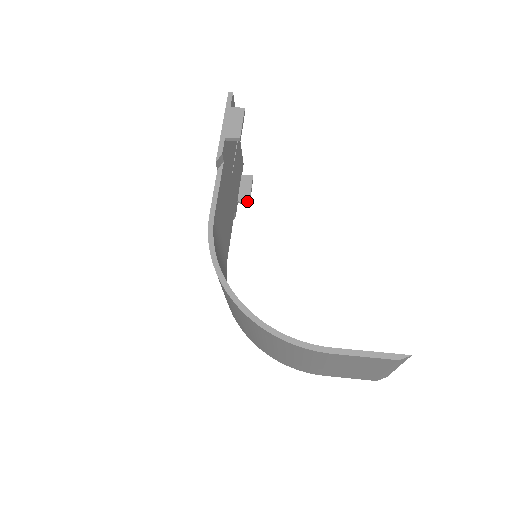
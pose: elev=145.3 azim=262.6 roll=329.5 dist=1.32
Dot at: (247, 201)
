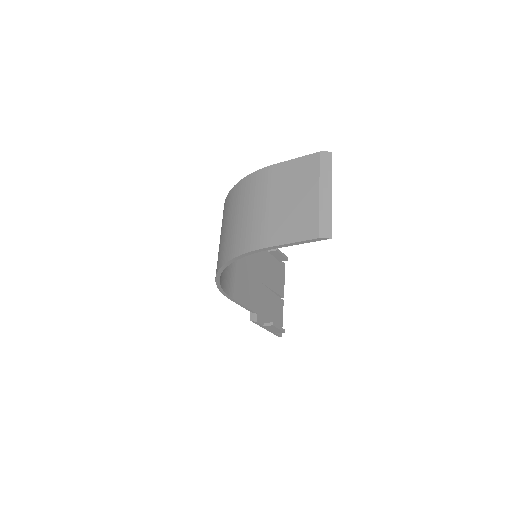
Dot at: (271, 322)
